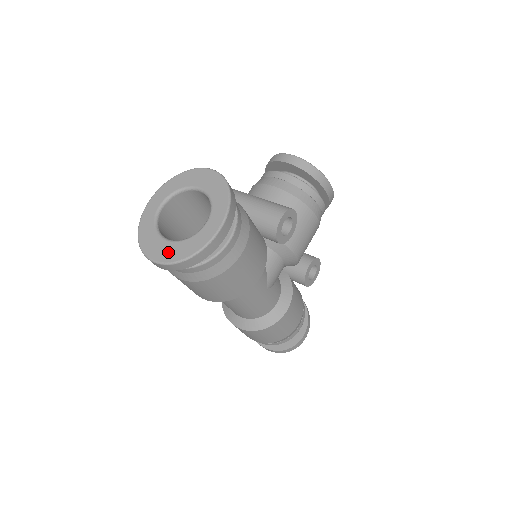
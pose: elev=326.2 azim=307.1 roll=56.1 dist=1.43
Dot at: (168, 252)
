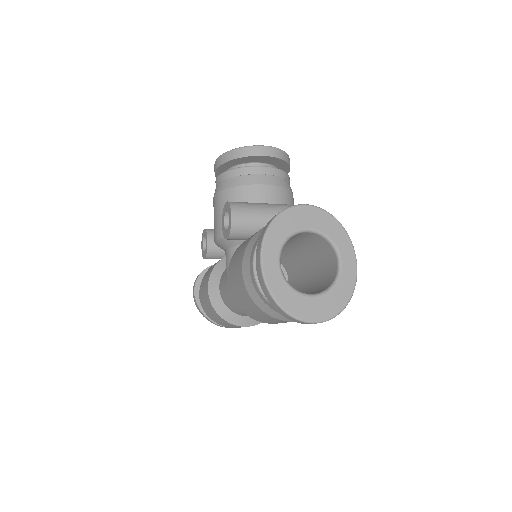
Dot at: (326, 307)
